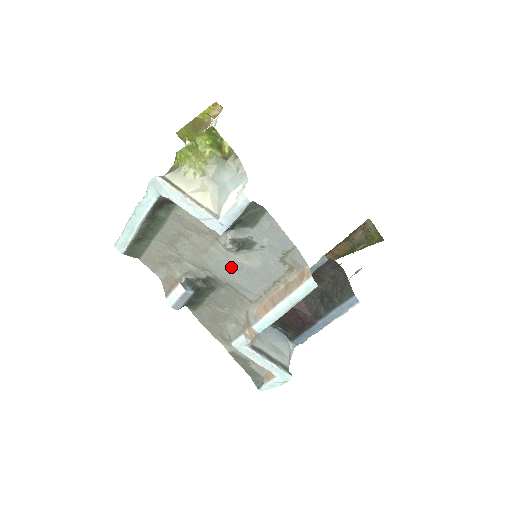
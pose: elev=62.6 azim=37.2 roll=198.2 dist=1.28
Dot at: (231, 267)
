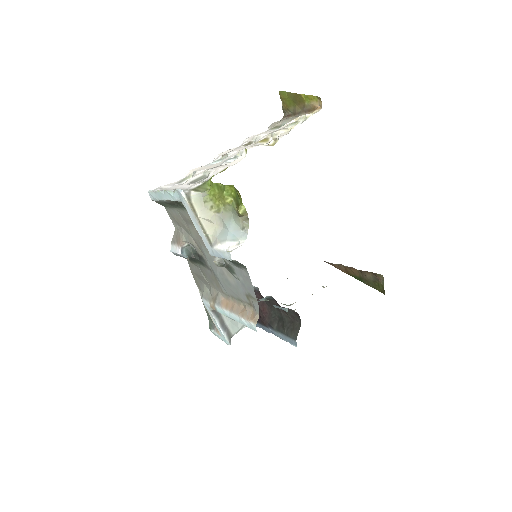
Dot at: (217, 267)
